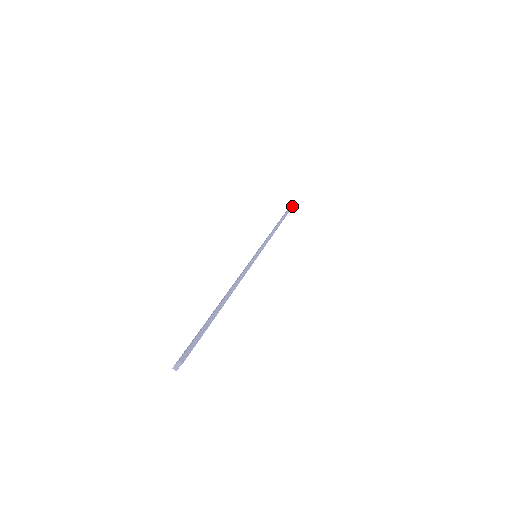
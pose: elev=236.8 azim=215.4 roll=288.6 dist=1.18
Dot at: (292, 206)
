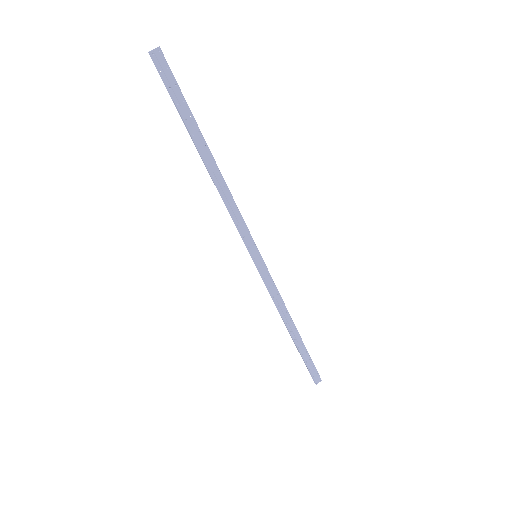
Dot at: occluded
